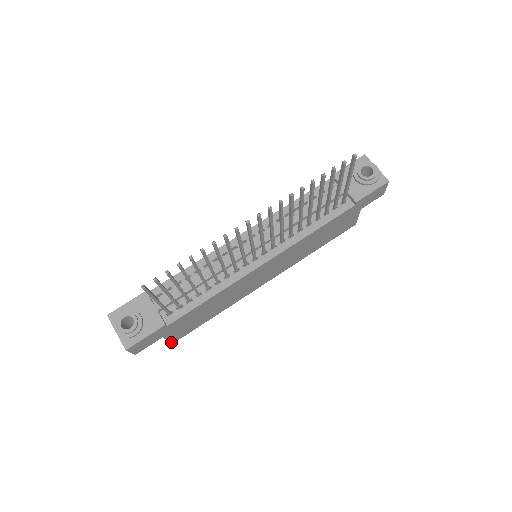
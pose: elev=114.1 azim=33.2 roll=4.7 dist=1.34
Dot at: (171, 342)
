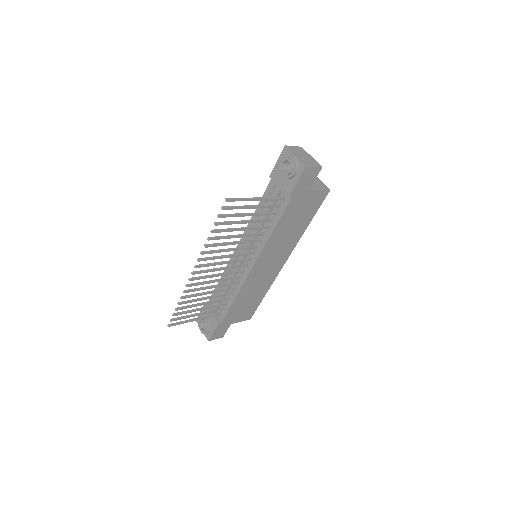
Dot at: (247, 319)
